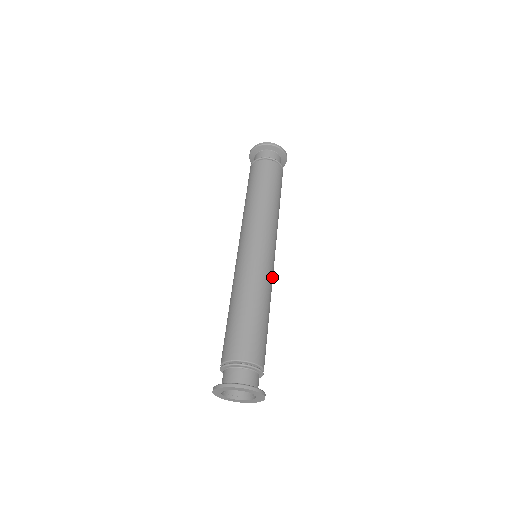
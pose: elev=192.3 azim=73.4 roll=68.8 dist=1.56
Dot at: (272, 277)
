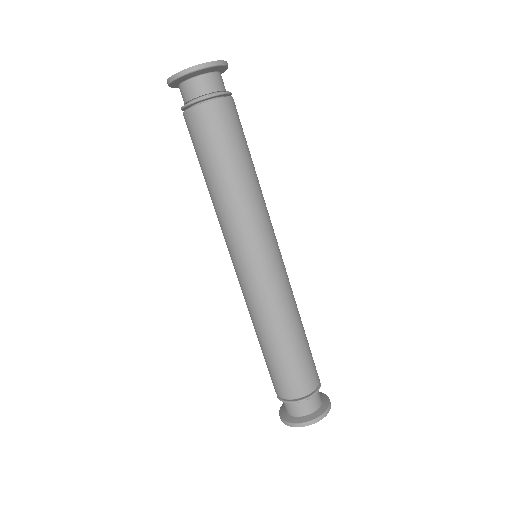
Dot at: (285, 284)
